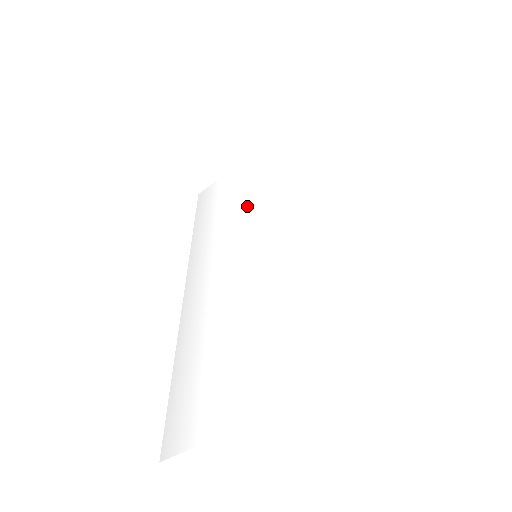
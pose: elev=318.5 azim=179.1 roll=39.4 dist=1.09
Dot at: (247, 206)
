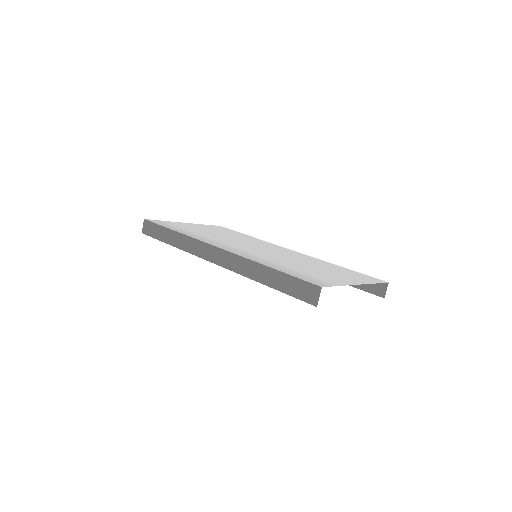
Dot at: (226, 237)
